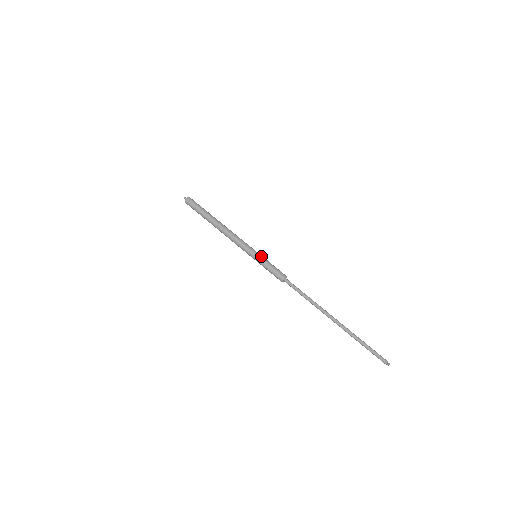
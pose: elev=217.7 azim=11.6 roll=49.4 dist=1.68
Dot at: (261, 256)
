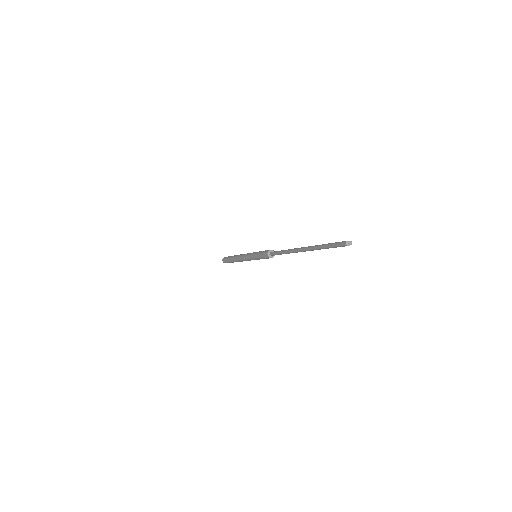
Dot at: occluded
